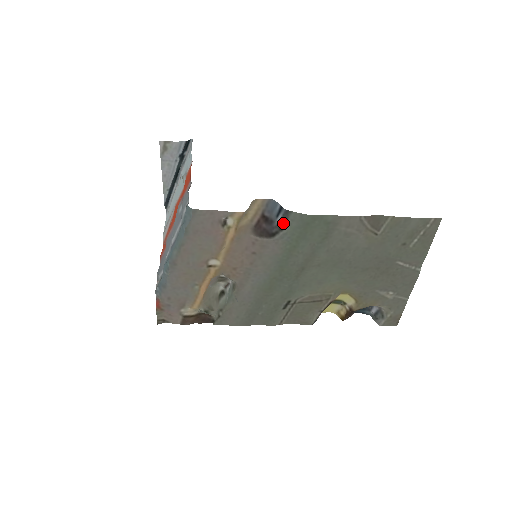
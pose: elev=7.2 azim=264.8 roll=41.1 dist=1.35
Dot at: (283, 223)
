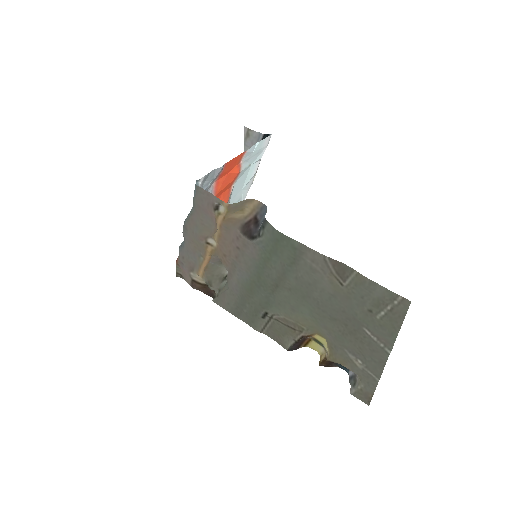
Dot at: (262, 230)
